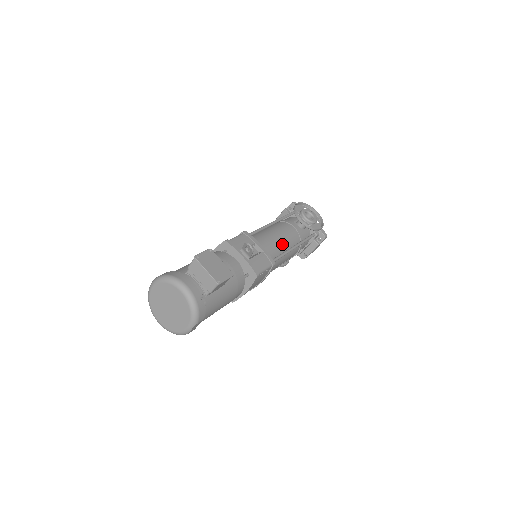
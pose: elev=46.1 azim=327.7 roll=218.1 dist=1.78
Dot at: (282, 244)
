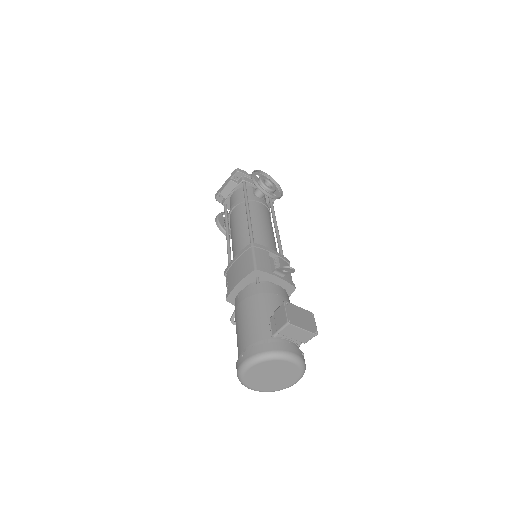
Dot at: (272, 232)
